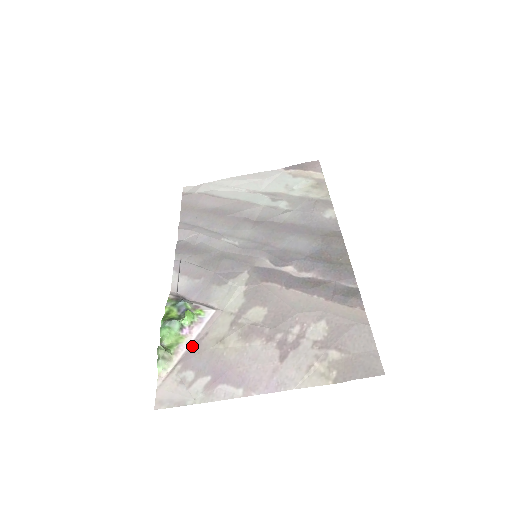
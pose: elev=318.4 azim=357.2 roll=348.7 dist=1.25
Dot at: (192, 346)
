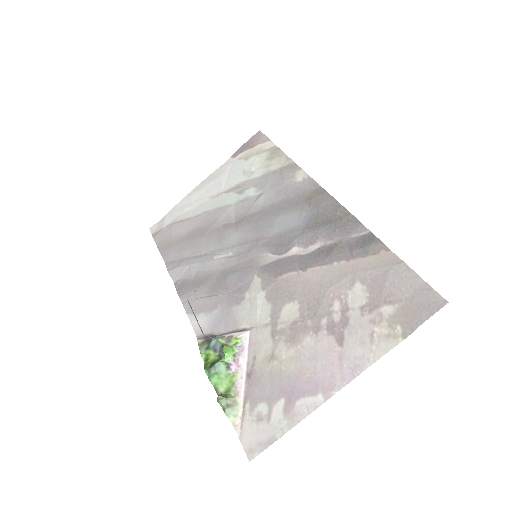
Dot at: (248, 378)
